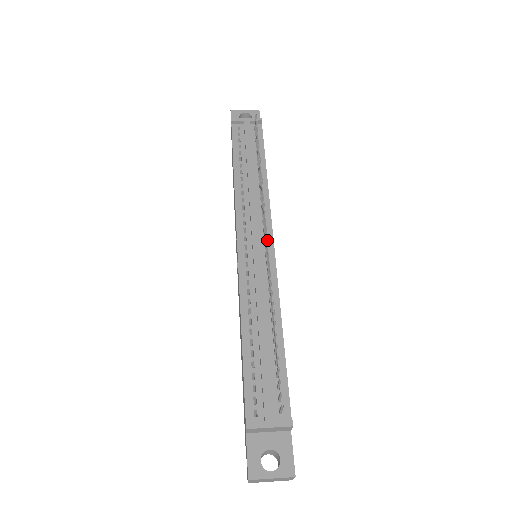
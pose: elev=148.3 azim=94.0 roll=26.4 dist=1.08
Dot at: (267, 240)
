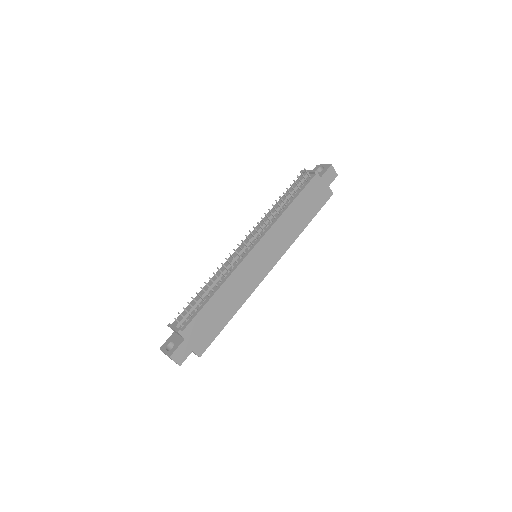
Dot at: (252, 245)
